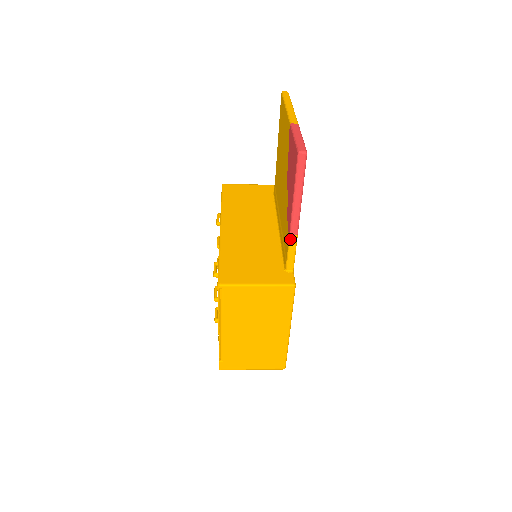
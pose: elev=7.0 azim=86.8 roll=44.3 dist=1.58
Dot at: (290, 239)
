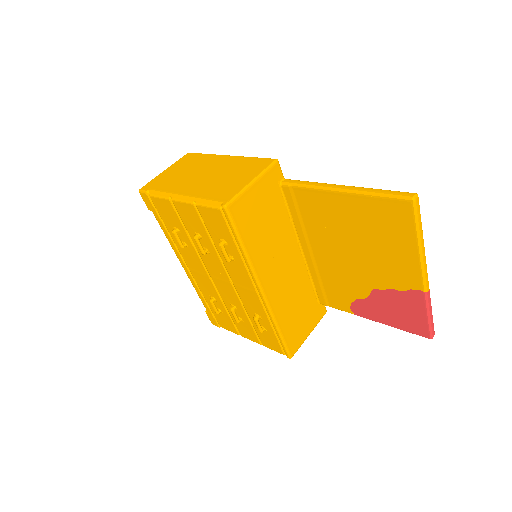
Dot at: (351, 313)
